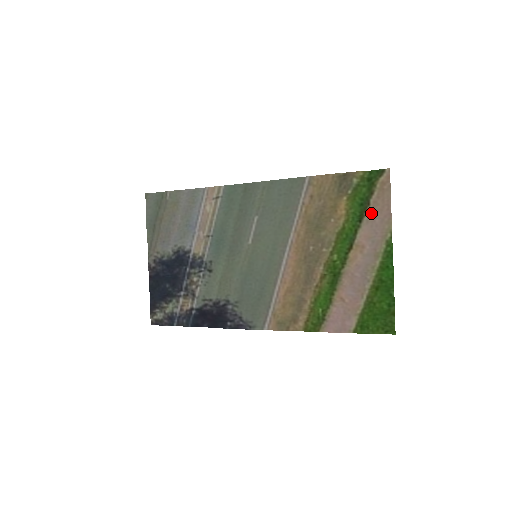
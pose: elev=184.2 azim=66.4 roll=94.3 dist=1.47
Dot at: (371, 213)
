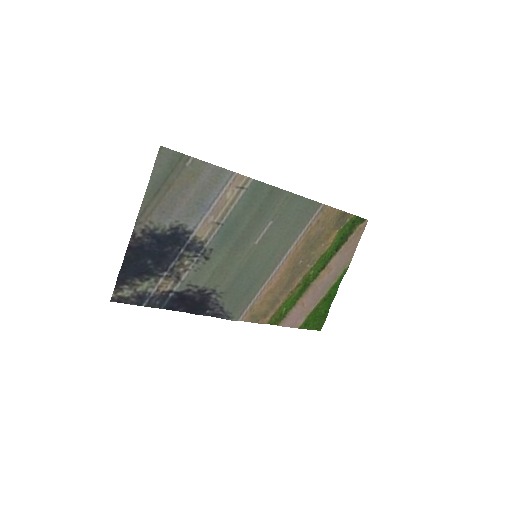
Dot at: (345, 247)
